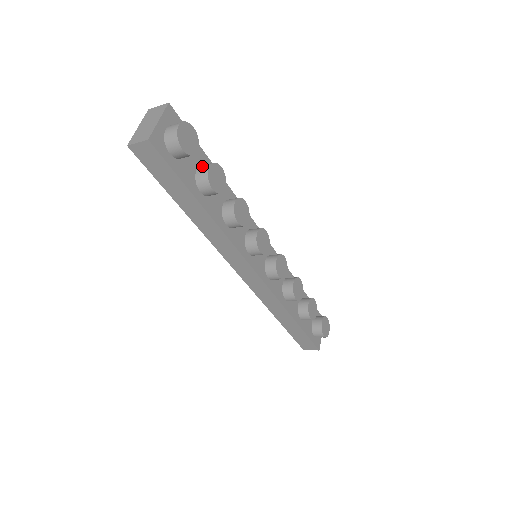
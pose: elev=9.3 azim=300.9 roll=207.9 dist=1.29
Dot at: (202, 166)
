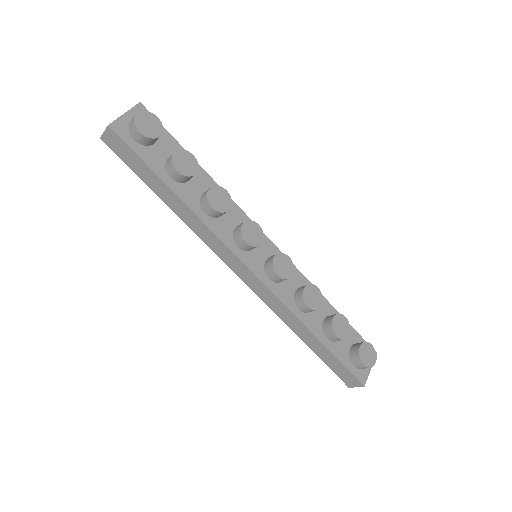
Dot at: occluded
